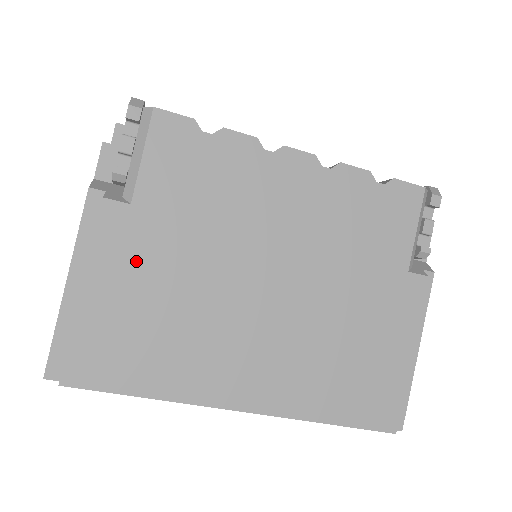
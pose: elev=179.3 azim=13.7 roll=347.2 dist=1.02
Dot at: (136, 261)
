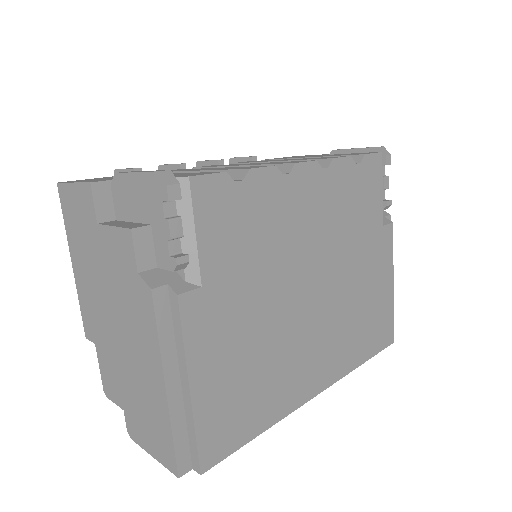
Dot at: (222, 335)
